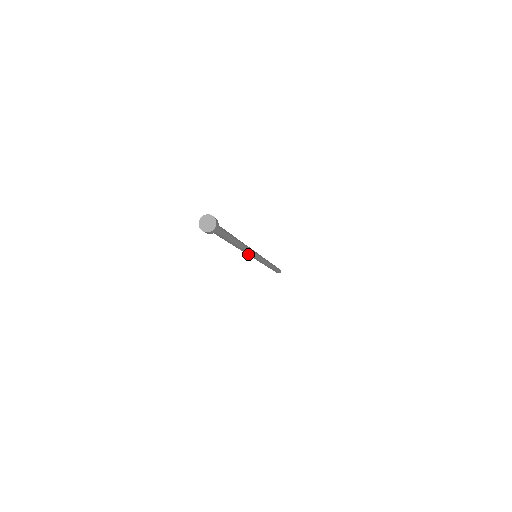
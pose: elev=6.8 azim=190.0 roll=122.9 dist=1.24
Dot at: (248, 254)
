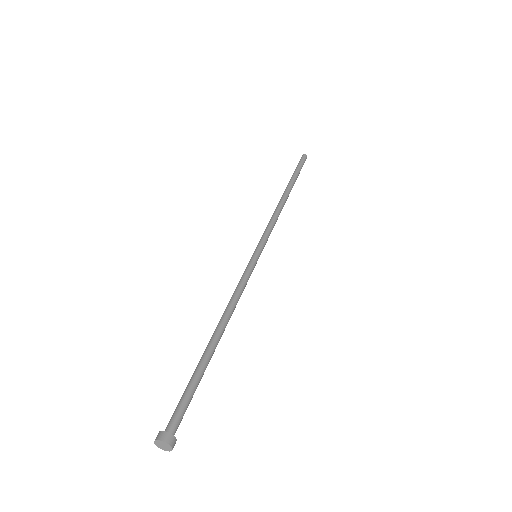
Dot at: occluded
